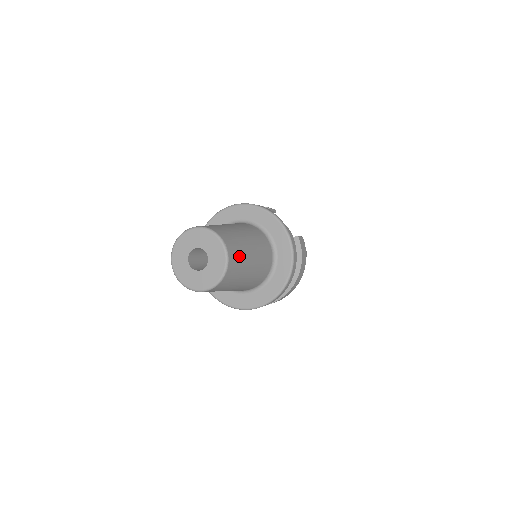
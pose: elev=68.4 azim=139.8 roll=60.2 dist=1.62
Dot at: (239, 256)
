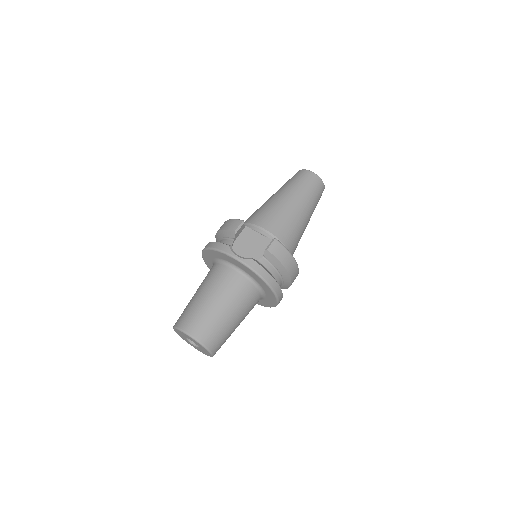
Dot at: (214, 331)
